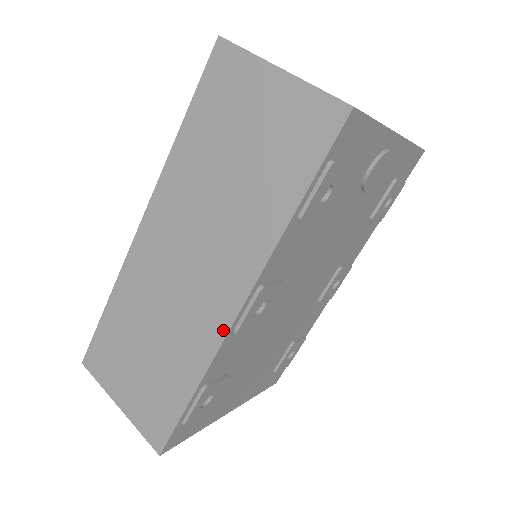
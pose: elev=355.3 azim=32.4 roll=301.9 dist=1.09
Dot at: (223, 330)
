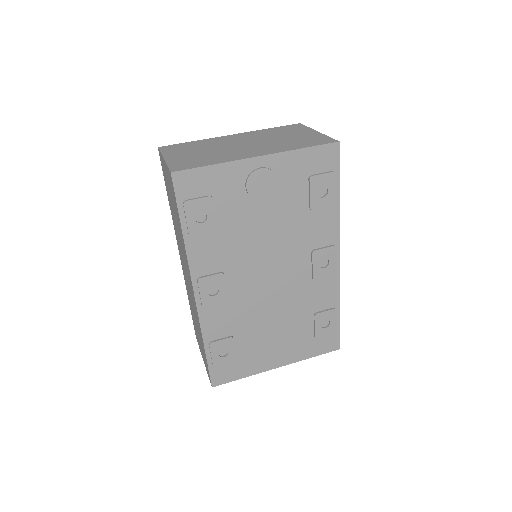
Dot at: (196, 307)
